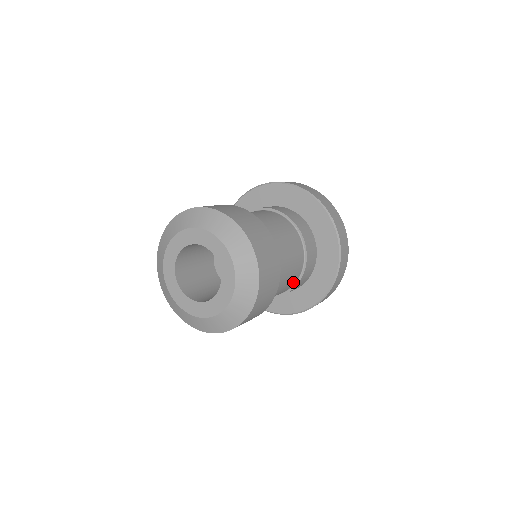
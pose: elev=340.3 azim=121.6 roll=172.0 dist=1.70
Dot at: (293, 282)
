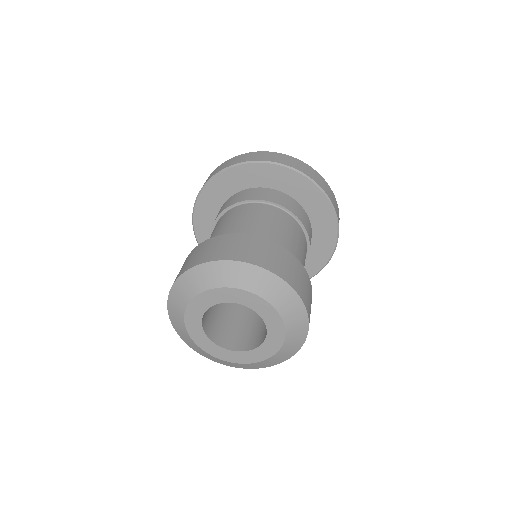
Dot at: occluded
